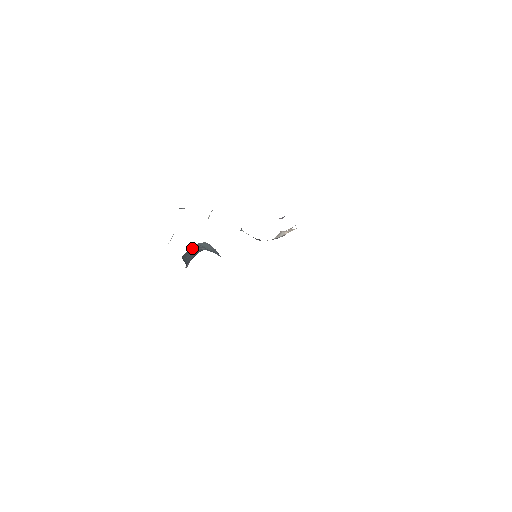
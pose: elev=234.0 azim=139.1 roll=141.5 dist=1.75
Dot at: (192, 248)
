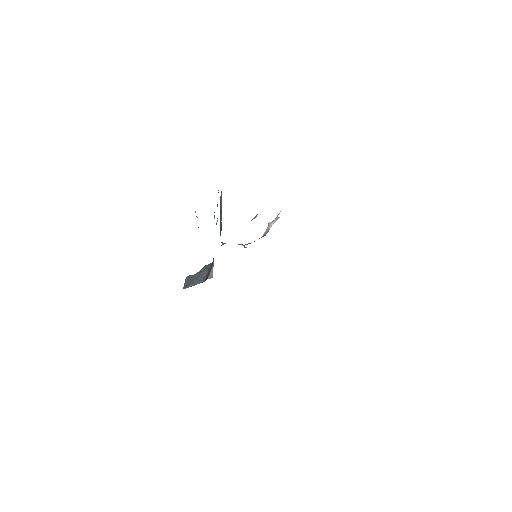
Dot at: (187, 279)
